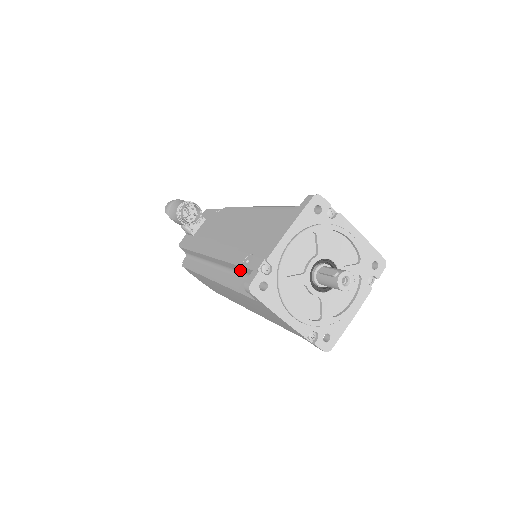
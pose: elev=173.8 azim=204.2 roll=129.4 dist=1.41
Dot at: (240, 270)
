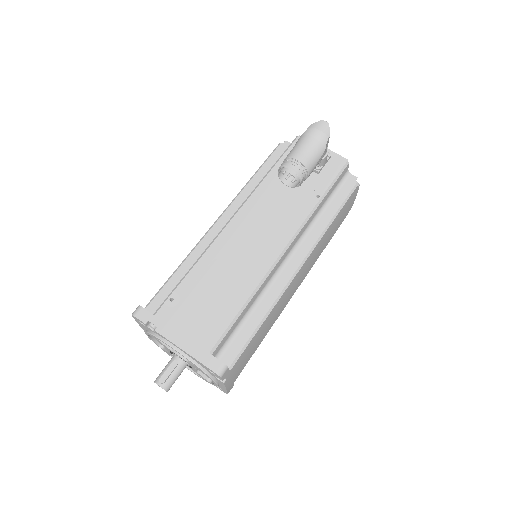
Dot at: occluded
